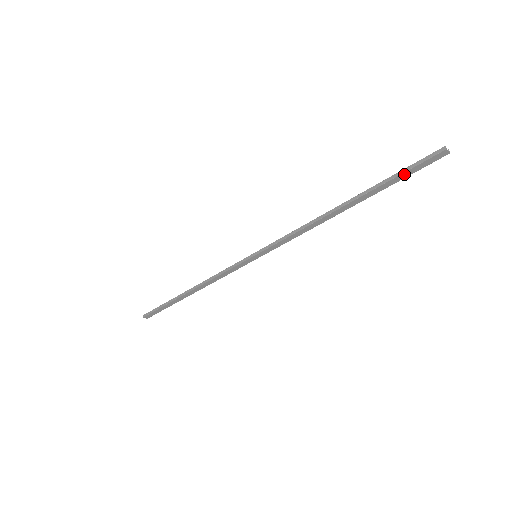
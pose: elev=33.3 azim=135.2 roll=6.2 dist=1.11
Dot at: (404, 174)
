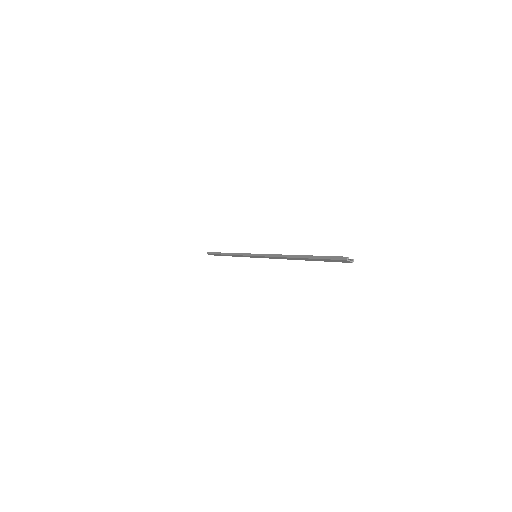
Dot at: (326, 260)
